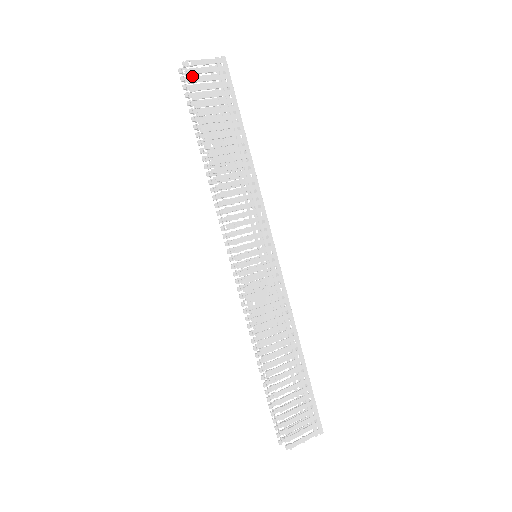
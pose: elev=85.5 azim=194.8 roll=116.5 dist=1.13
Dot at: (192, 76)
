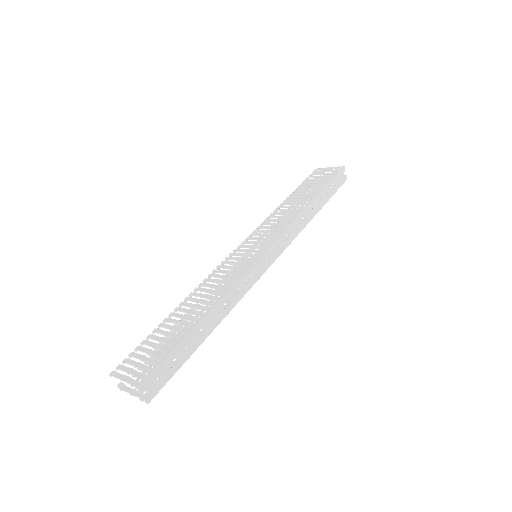
Dot at: occluded
